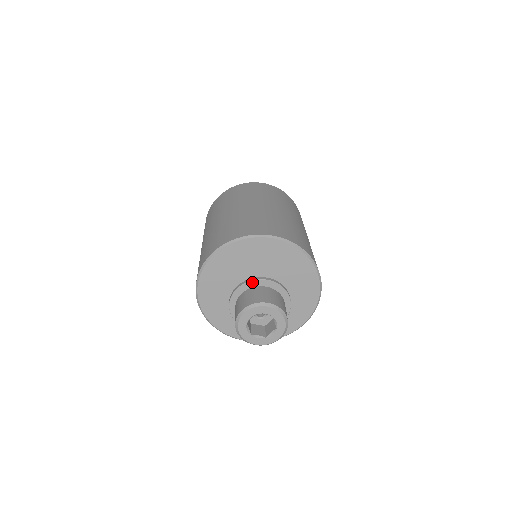
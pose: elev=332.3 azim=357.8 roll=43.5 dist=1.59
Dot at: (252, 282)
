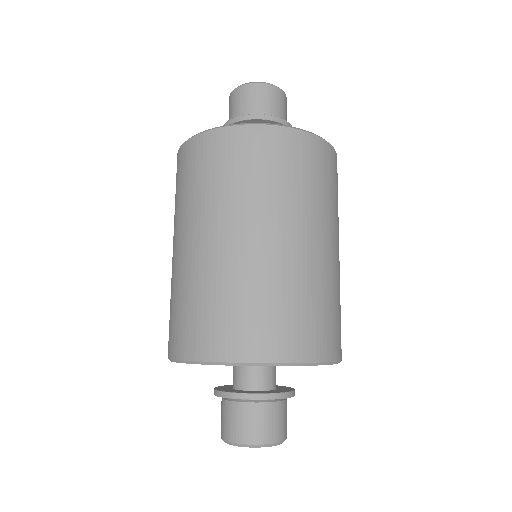
Dot at: (243, 399)
